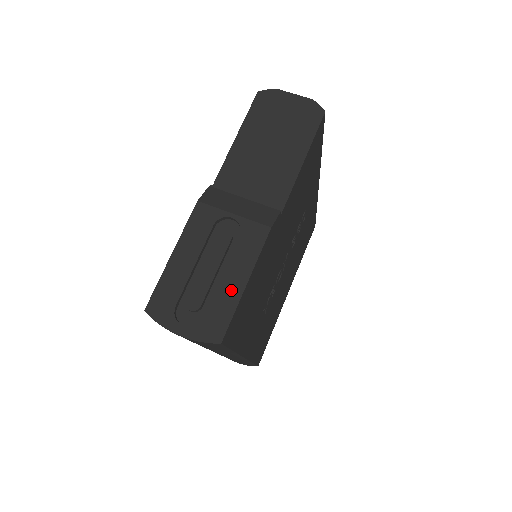
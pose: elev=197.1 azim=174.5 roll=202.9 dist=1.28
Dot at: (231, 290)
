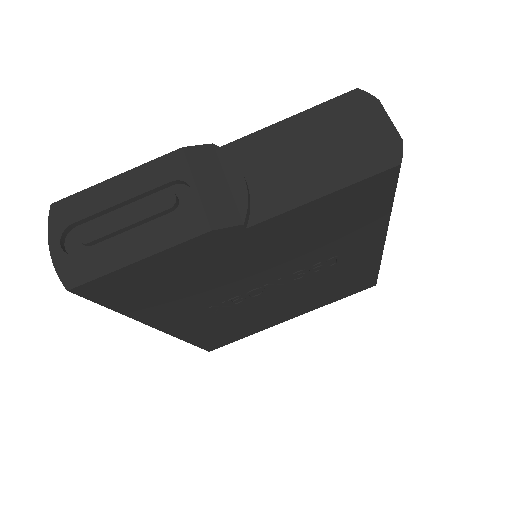
Dot at: (122, 253)
